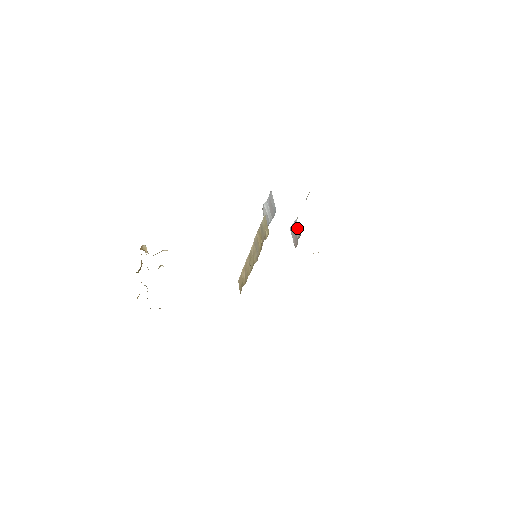
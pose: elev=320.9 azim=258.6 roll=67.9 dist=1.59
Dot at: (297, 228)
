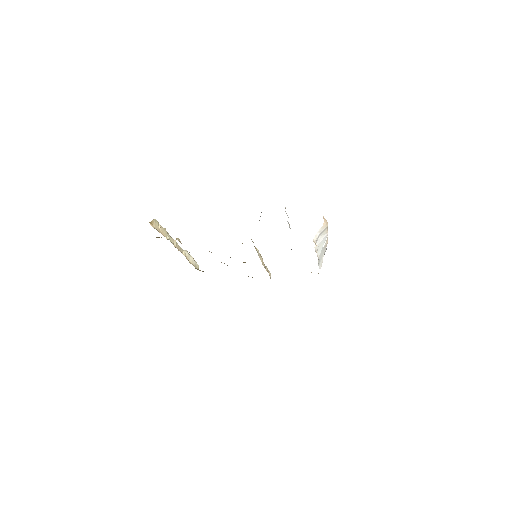
Dot at: occluded
